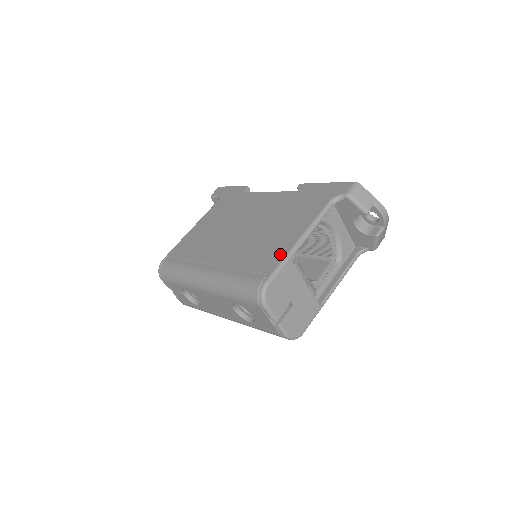
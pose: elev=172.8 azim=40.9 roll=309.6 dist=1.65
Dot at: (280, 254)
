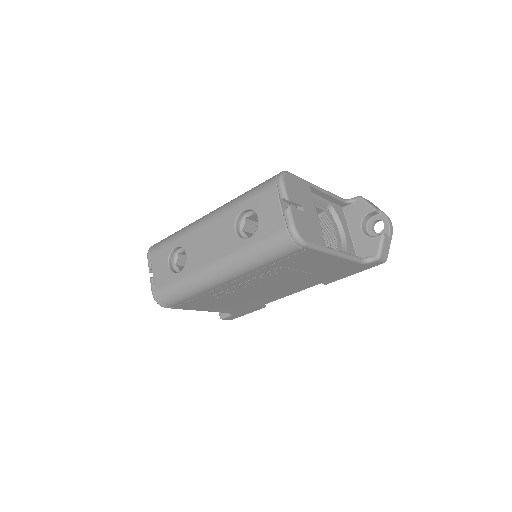
Dot at: occluded
